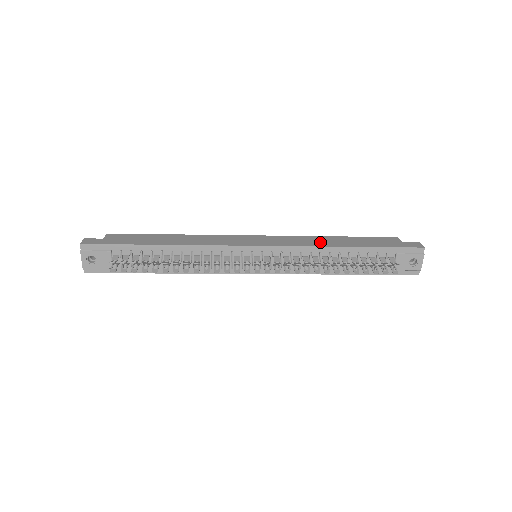
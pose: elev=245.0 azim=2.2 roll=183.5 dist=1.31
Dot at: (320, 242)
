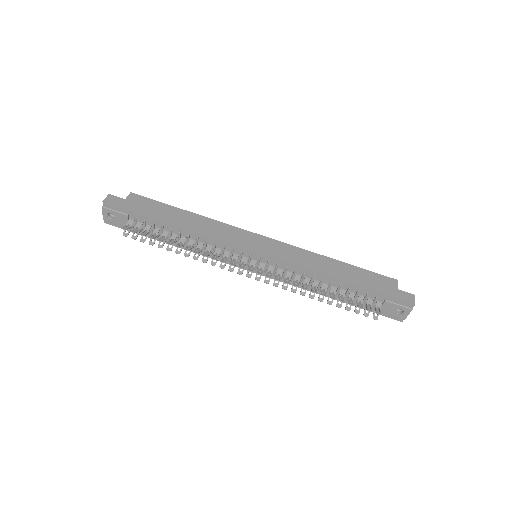
Dot at: (318, 265)
